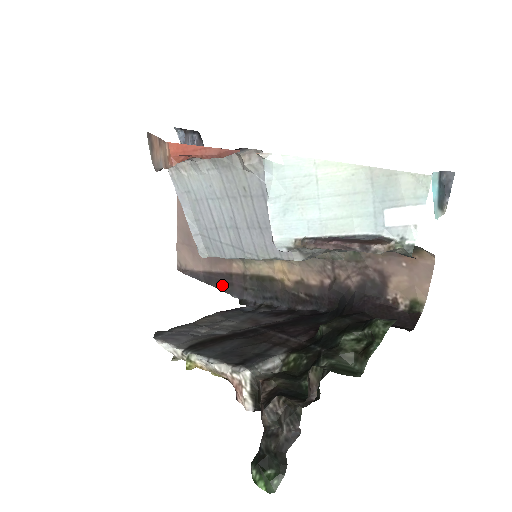
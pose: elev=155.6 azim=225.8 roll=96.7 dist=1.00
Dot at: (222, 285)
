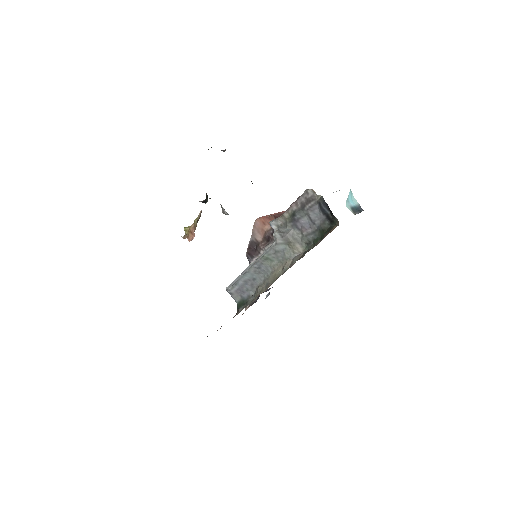
Dot at: occluded
